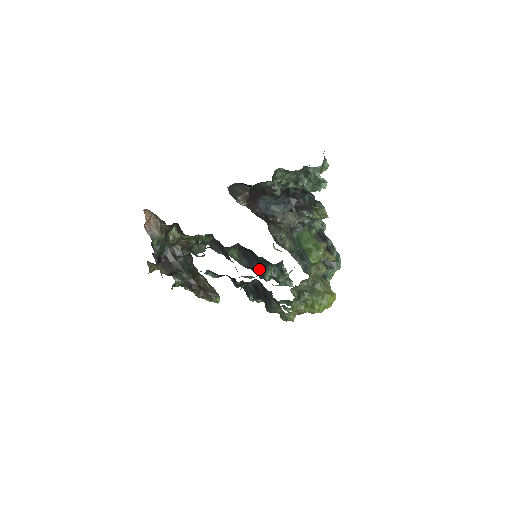
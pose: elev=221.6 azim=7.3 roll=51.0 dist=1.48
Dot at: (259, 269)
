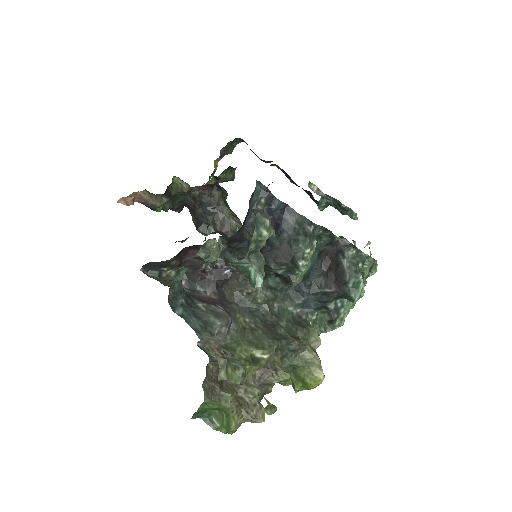
Dot at: (310, 194)
